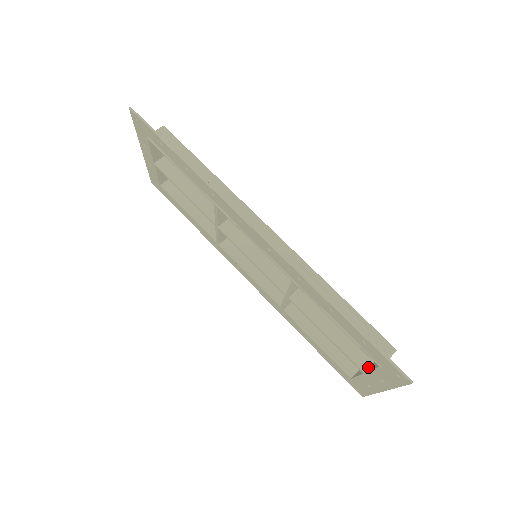
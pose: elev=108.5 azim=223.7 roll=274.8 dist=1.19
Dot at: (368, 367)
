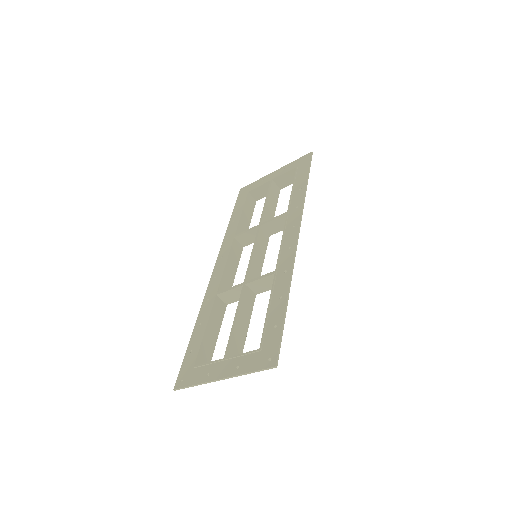
Dot at: occluded
